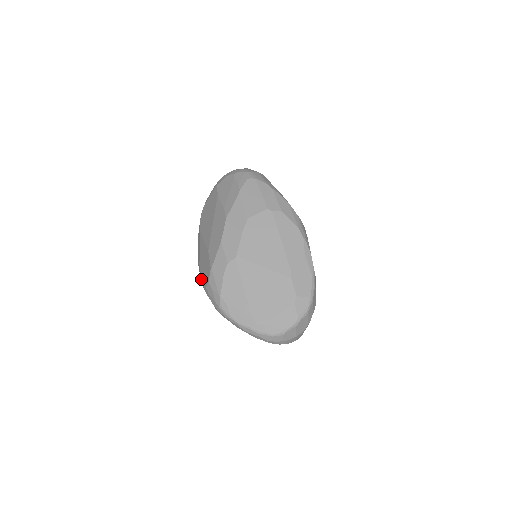
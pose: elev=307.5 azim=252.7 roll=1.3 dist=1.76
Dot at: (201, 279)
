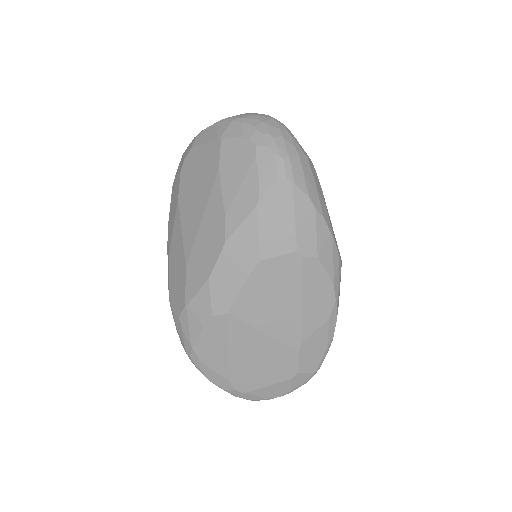
Dot at: (168, 286)
